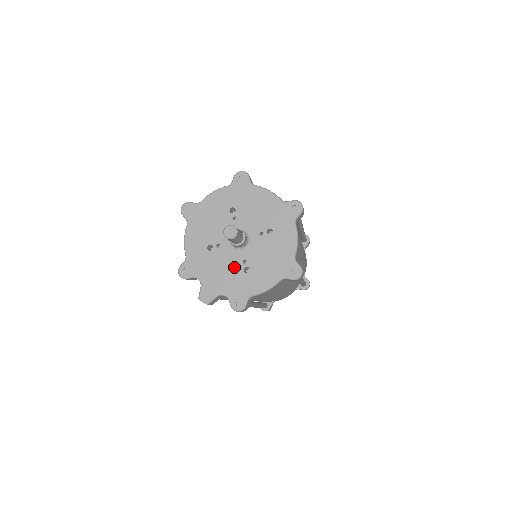
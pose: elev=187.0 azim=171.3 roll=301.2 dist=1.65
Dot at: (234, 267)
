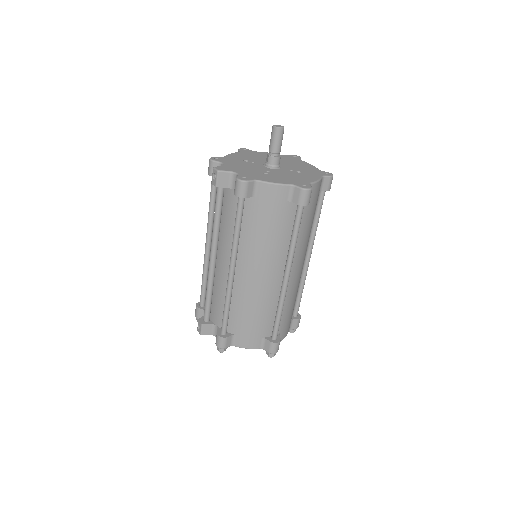
Dot at: (257, 170)
